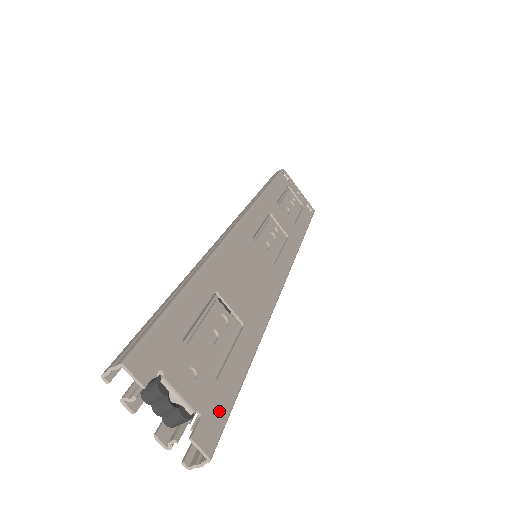
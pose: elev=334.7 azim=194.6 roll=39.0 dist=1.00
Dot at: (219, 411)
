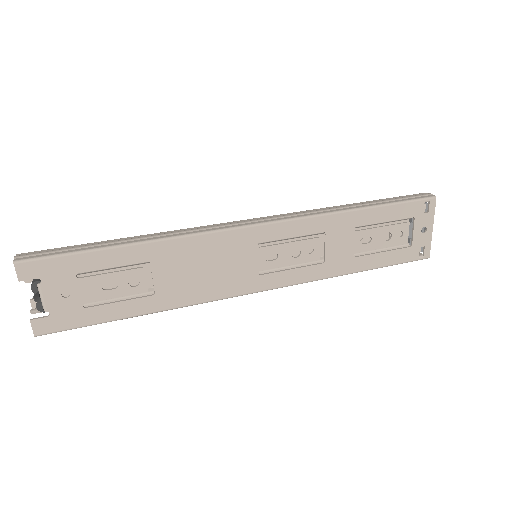
Dot at: (67, 322)
